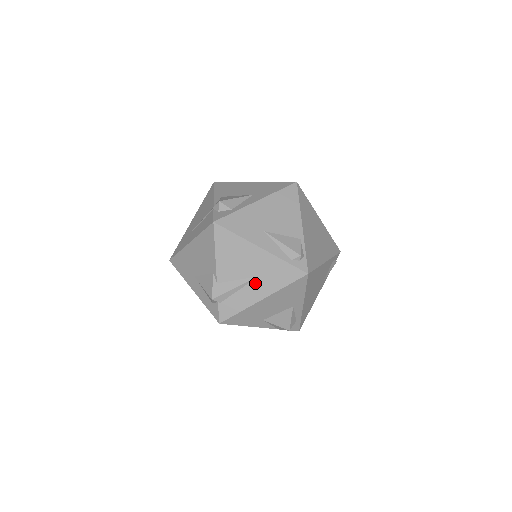
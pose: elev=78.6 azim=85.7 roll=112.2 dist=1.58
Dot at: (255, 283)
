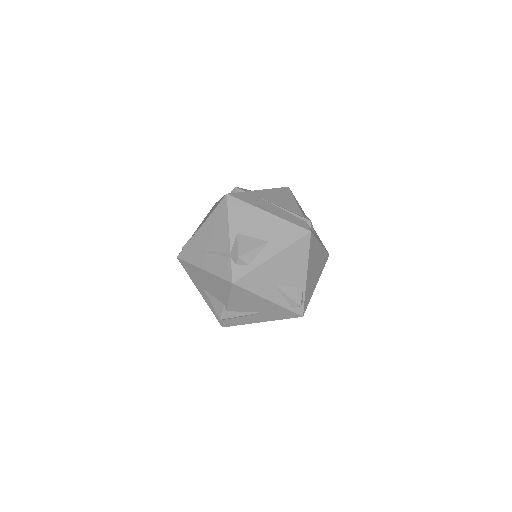
Dot at: (258, 315)
